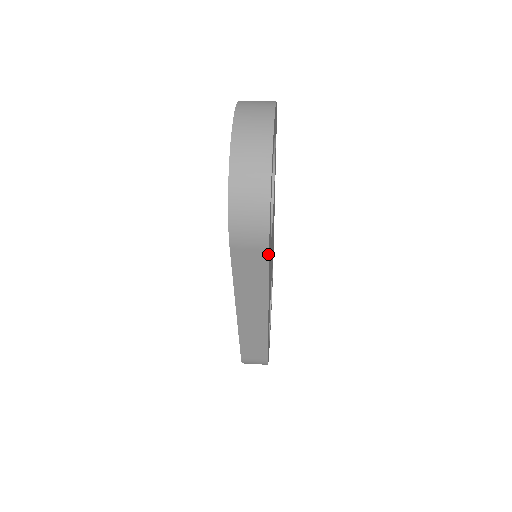
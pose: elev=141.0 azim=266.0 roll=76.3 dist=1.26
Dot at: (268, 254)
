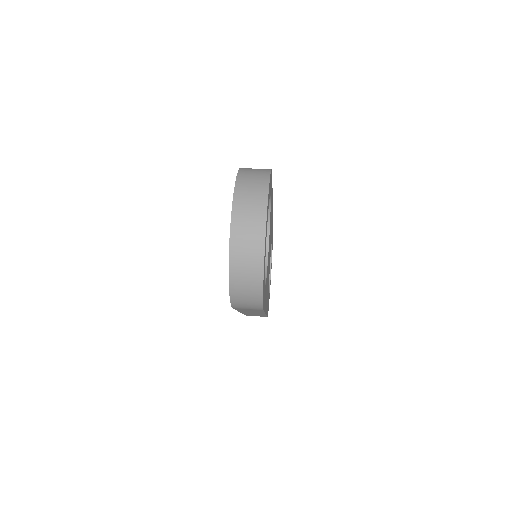
Dot at: (263, 310)
